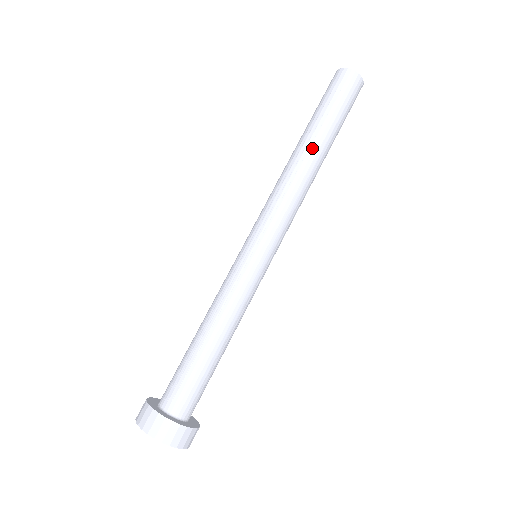
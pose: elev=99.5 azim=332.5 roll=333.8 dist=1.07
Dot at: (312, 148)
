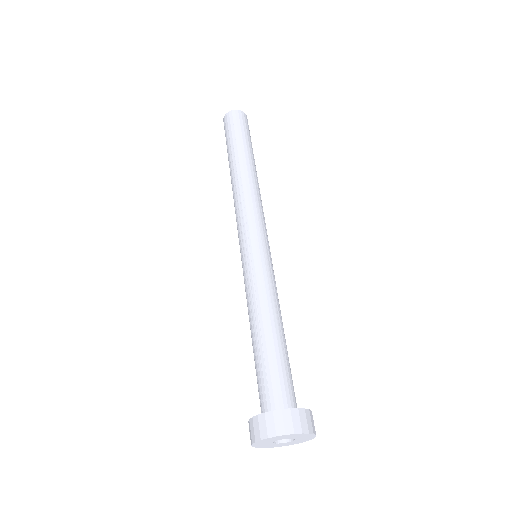
Dot at: (241, 164)
